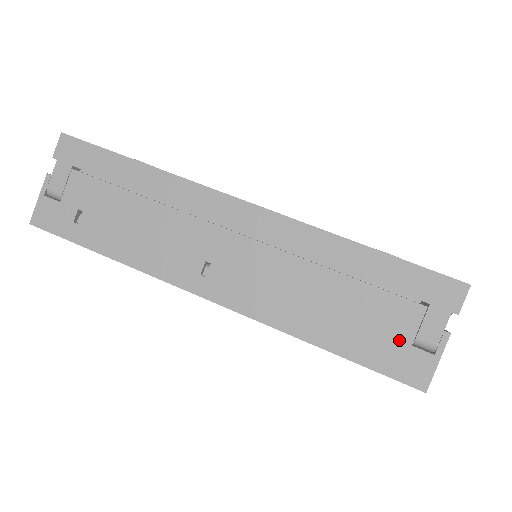
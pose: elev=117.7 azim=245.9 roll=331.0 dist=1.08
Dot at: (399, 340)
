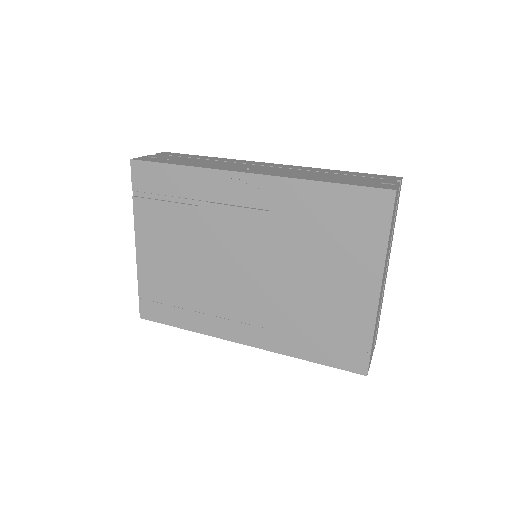
Dot at: (372, 182)
